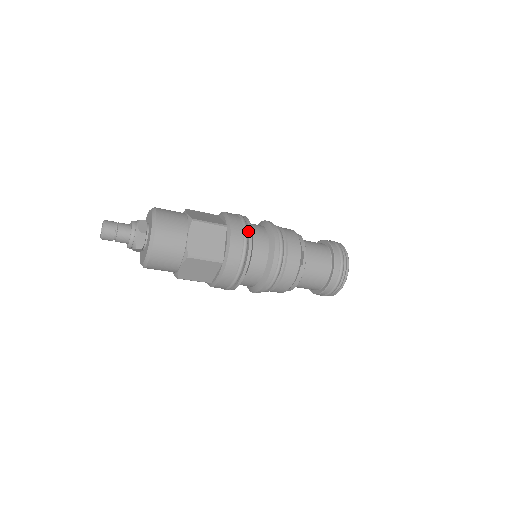
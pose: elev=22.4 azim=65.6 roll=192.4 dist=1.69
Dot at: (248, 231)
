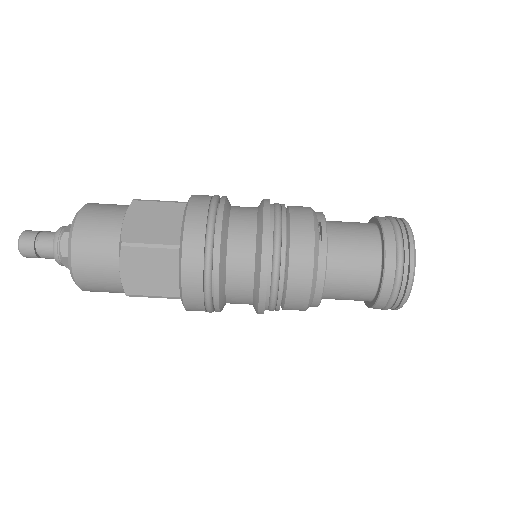
Dot at: occluded
